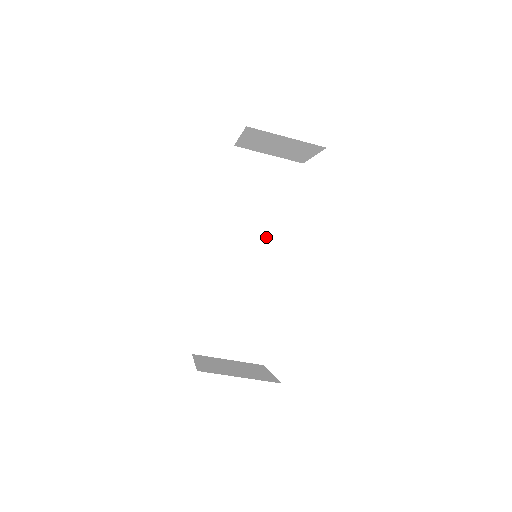
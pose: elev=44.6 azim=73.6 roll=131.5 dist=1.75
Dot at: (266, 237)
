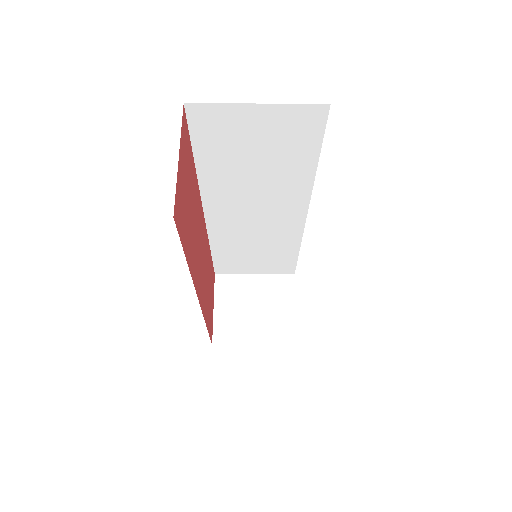
Dot at: (276, 196)
